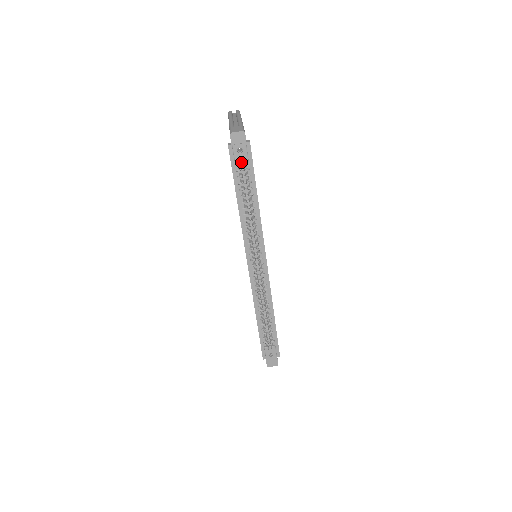
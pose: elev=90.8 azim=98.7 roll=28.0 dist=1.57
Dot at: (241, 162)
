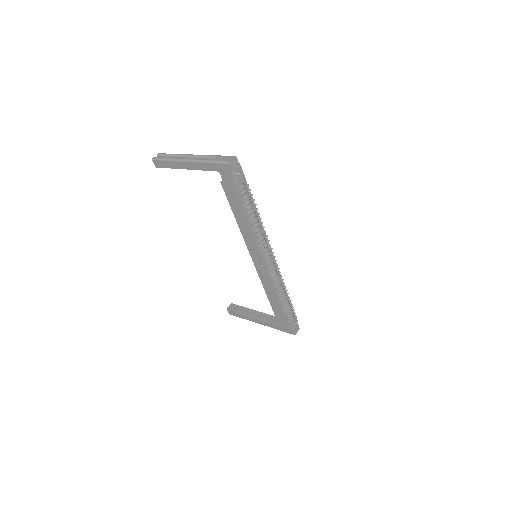
Dot at: (240, 182)
